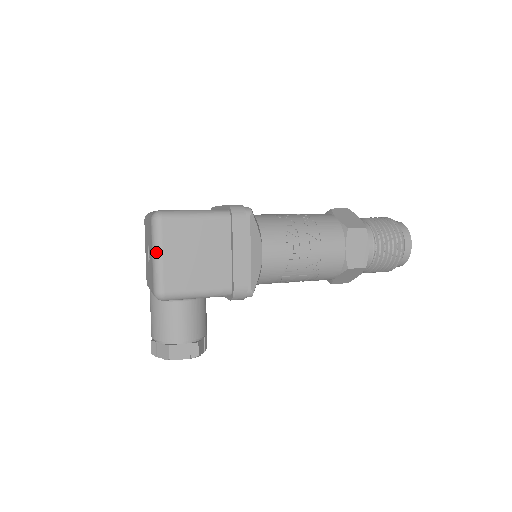
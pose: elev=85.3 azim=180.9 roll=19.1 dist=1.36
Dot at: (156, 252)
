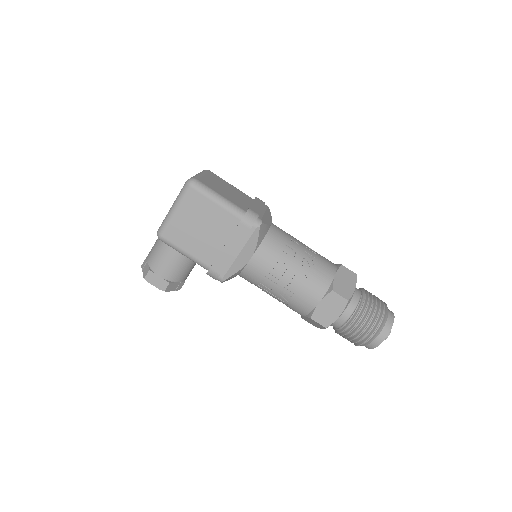
Dot at: (174, 206)
